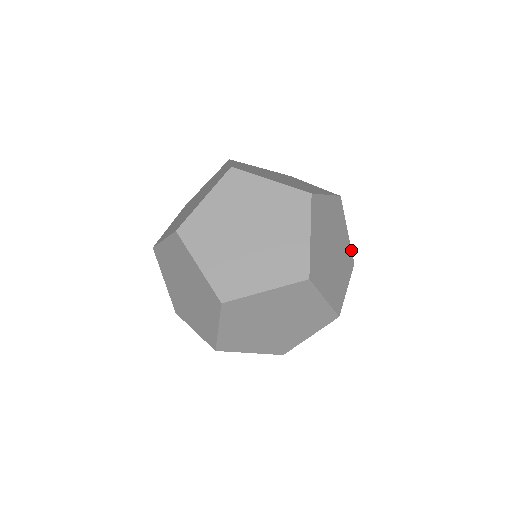
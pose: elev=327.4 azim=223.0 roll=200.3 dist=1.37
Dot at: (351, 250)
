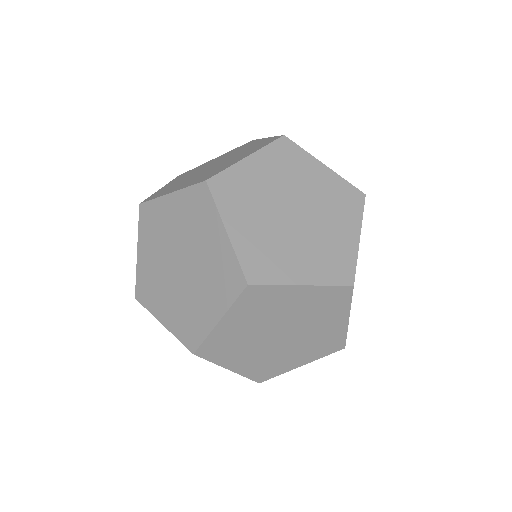
Dot at: (346, 336)
